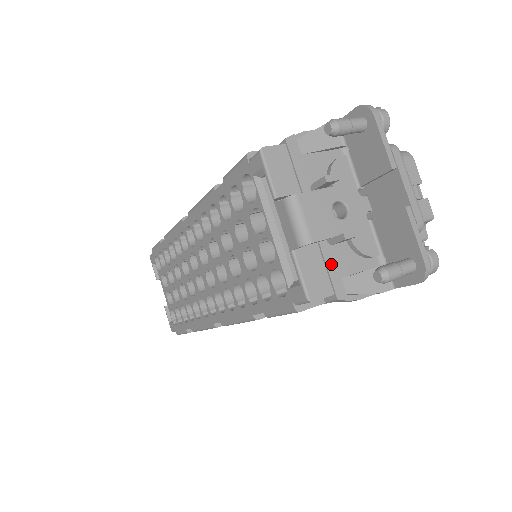
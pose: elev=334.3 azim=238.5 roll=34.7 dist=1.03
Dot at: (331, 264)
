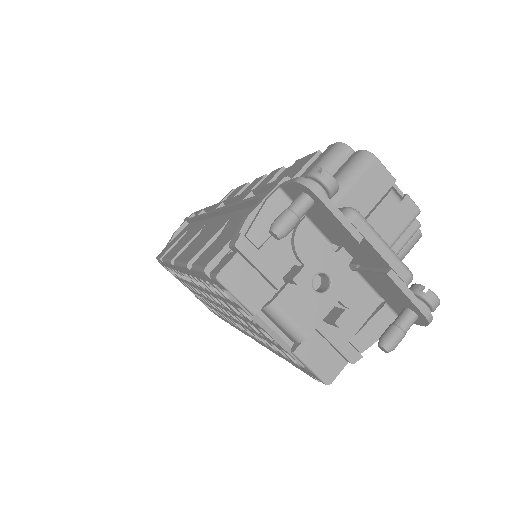
Dot at: (334, 337)
